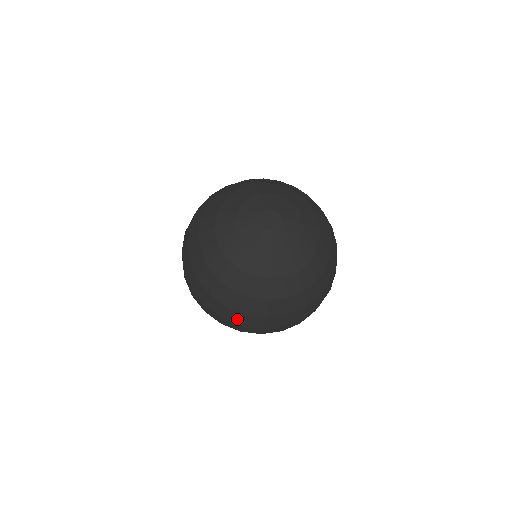
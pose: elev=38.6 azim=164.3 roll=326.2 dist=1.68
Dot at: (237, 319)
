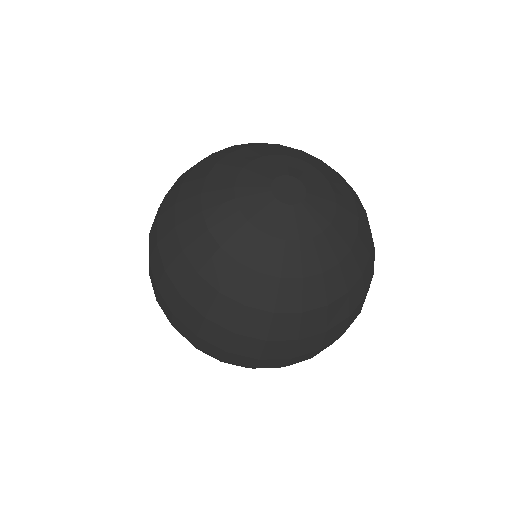
Dot at: (251, 350)
